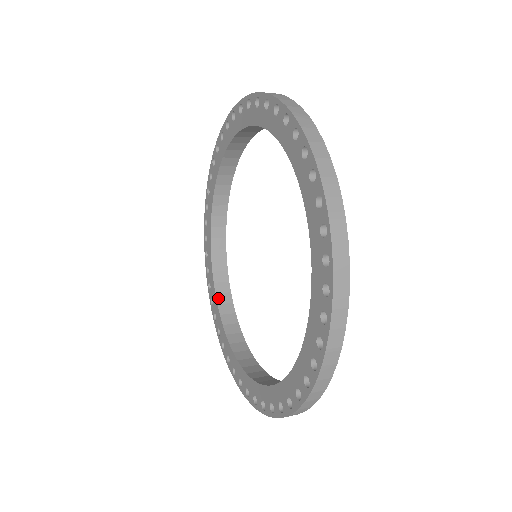
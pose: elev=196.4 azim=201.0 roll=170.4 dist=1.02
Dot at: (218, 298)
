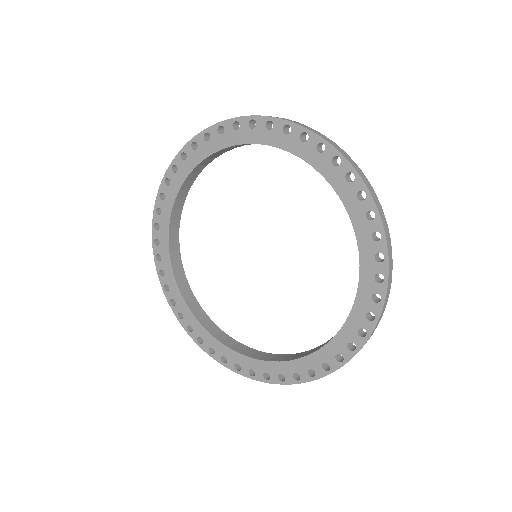
Dot at: (170, 245)
